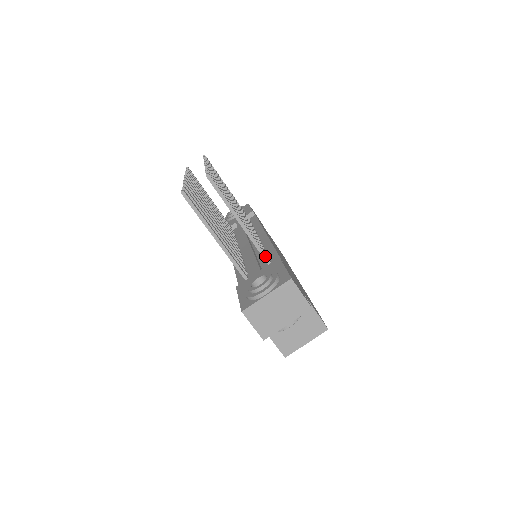
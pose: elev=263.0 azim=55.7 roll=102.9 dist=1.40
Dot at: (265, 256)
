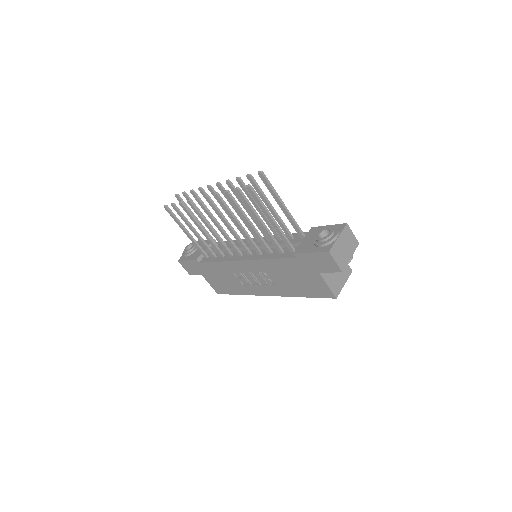
Dot at: (301, 230)
